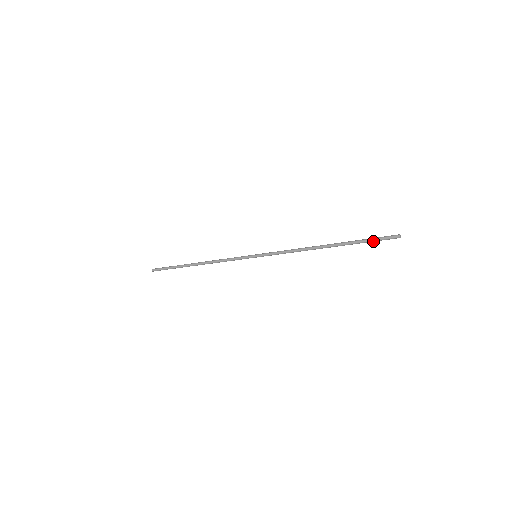
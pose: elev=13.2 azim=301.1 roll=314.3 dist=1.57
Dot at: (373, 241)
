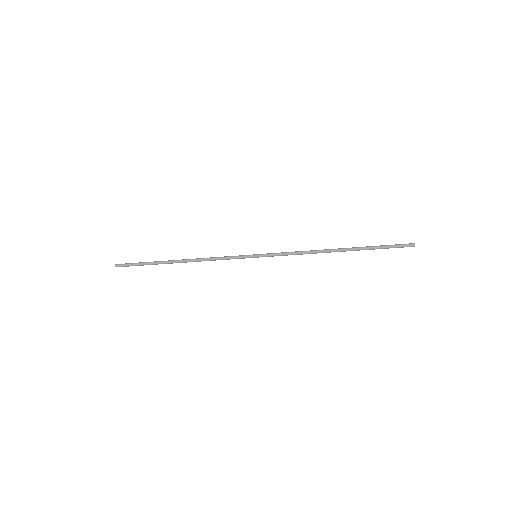
Dot at: (388, 248)
